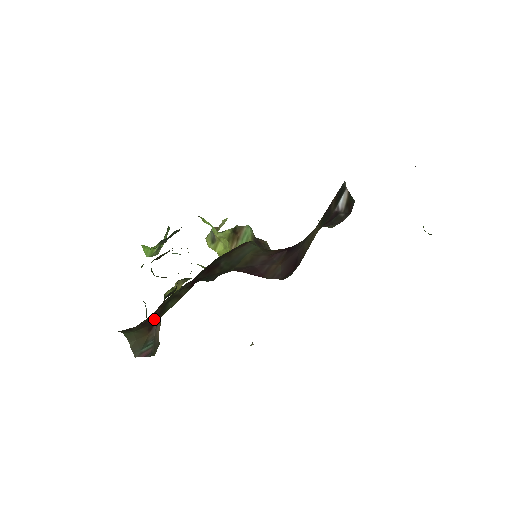
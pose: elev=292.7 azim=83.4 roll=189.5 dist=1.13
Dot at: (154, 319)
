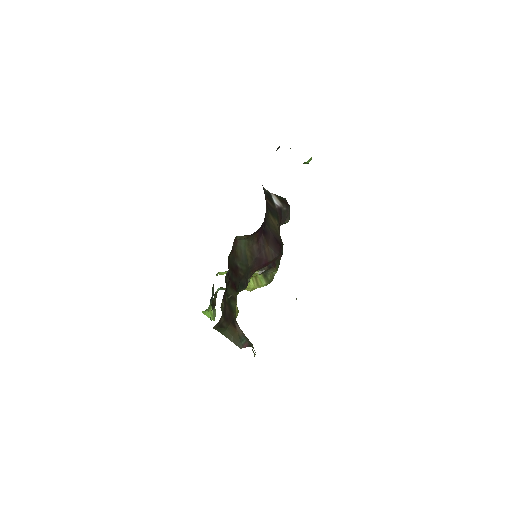
Dot at: (231, 316)
